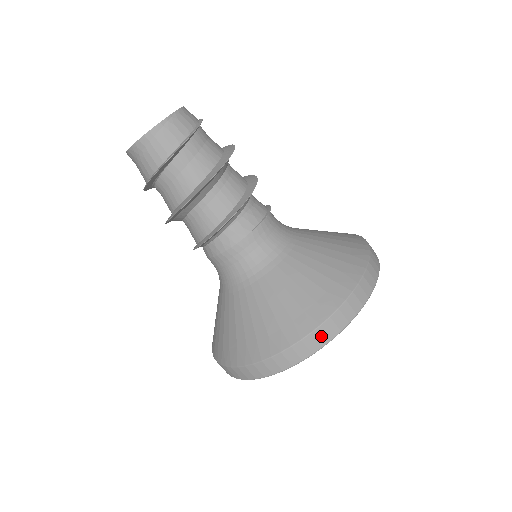
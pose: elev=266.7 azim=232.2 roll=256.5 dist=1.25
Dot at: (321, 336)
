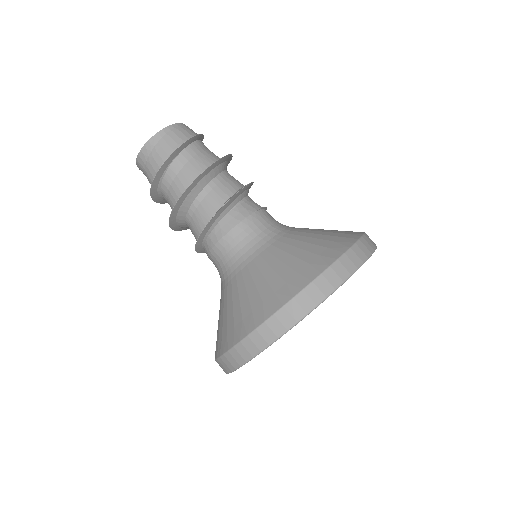
Dot at: (340, 270)
